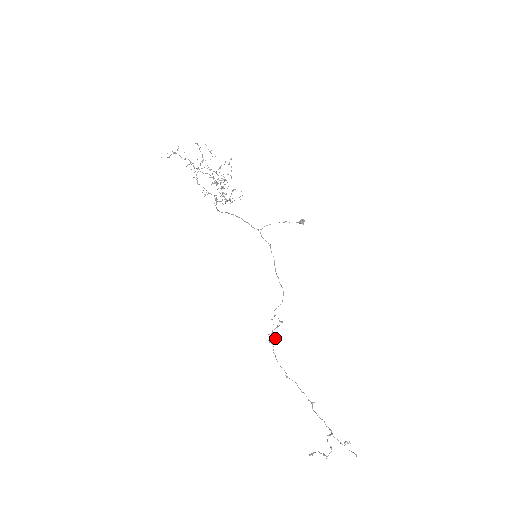
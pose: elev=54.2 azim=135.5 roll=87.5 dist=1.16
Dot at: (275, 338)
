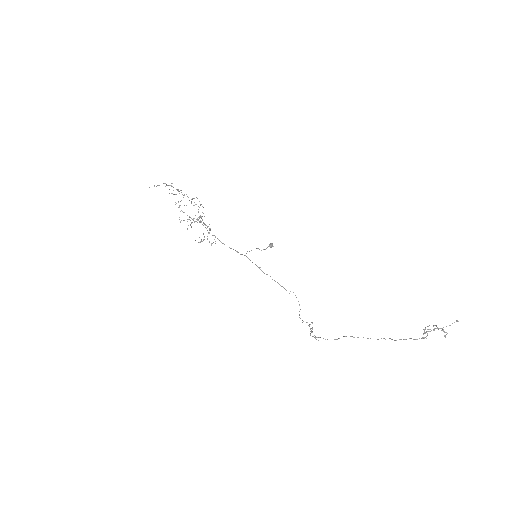
Dot at: occluded
